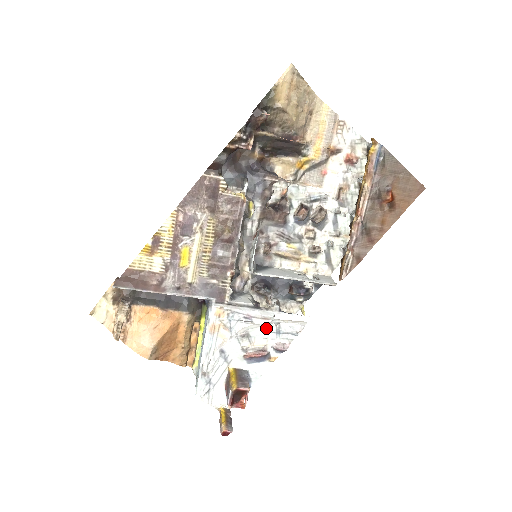
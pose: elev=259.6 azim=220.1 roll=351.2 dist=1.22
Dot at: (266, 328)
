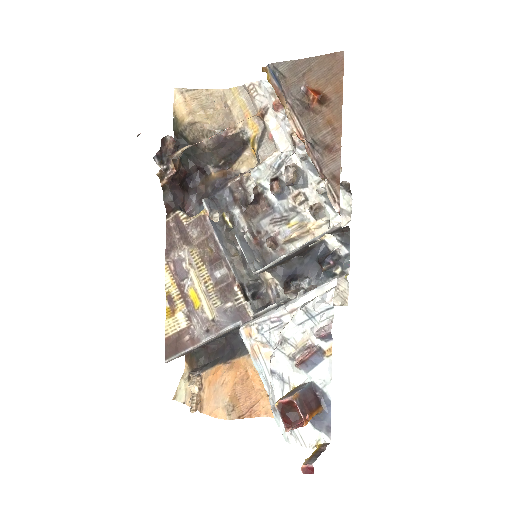
Dot at: (294, 319)
